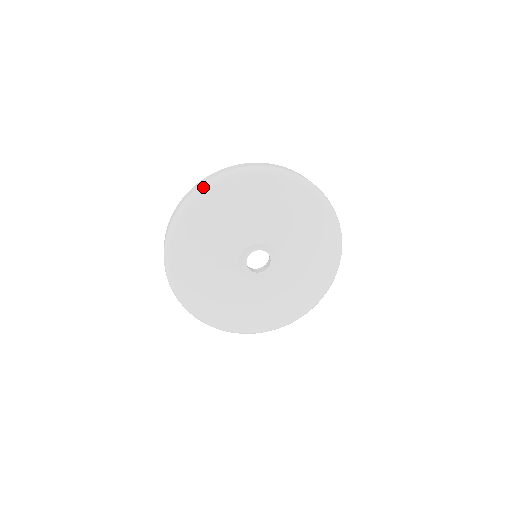
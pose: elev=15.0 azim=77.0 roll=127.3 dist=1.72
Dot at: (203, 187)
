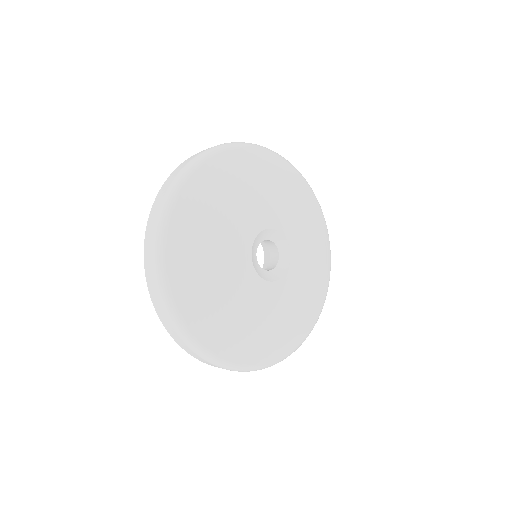
Dot at: (217, 148)
